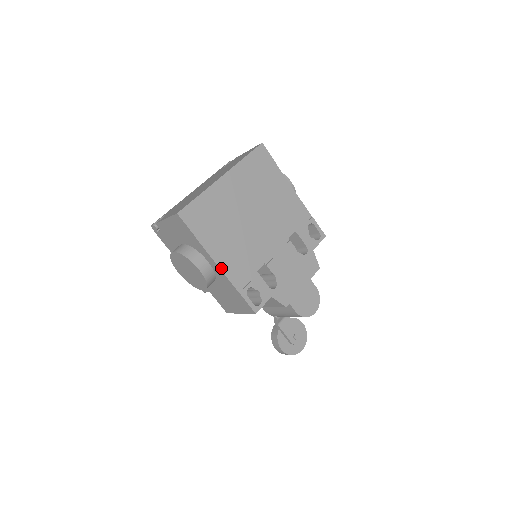
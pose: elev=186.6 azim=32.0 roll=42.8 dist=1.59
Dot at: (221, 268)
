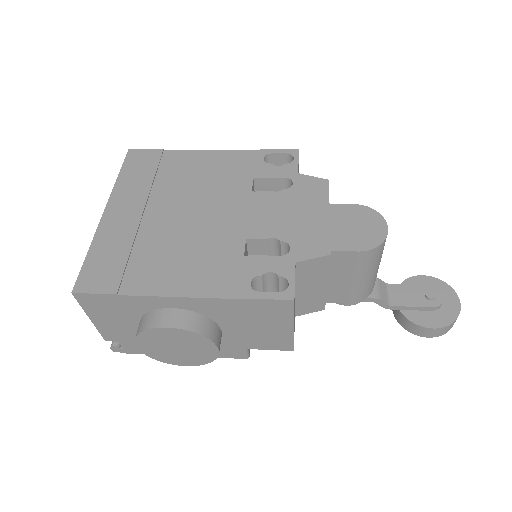
Dot at: (188, 296)
